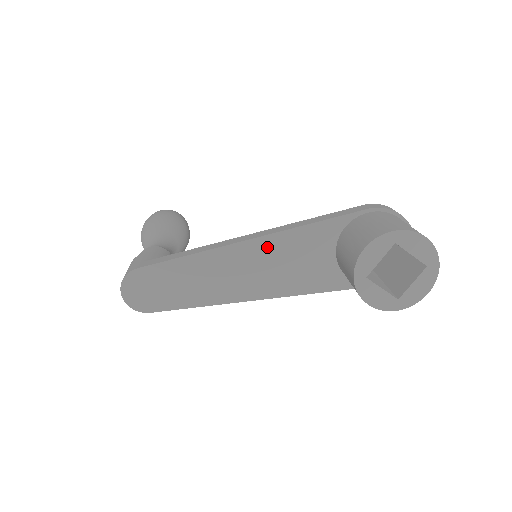
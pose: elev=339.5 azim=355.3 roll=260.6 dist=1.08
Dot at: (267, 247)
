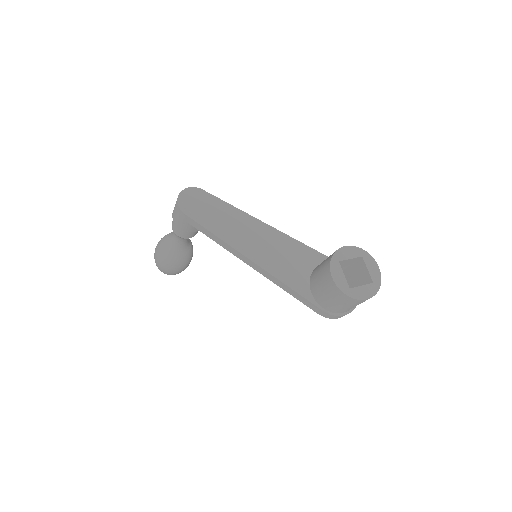
Dot at: (278, 238)
